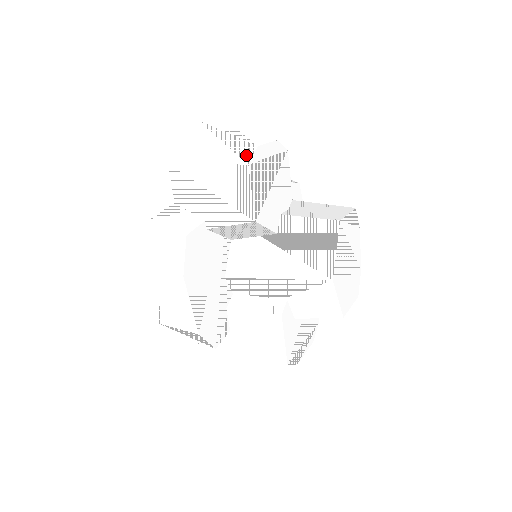
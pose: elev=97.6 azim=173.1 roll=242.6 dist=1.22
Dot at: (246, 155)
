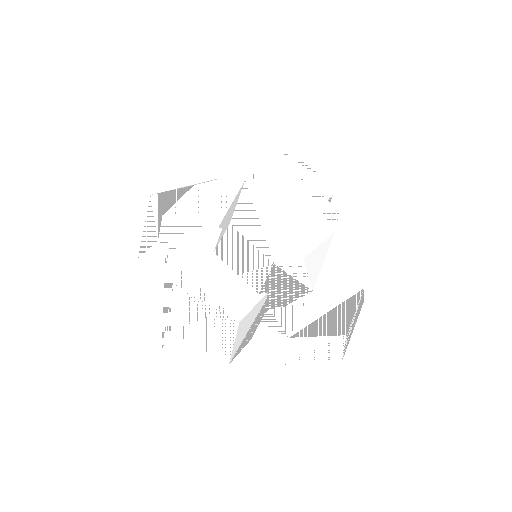
Dot at: occluded
